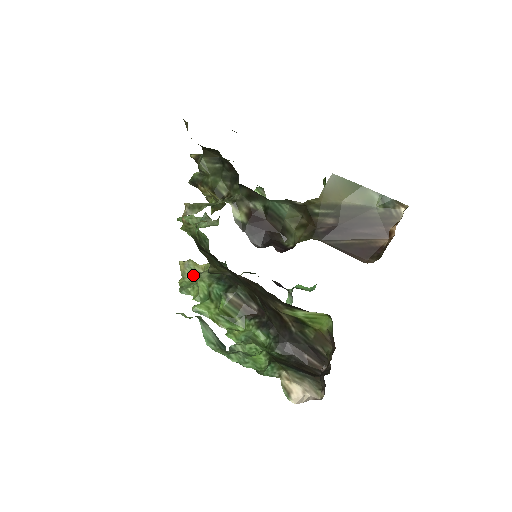
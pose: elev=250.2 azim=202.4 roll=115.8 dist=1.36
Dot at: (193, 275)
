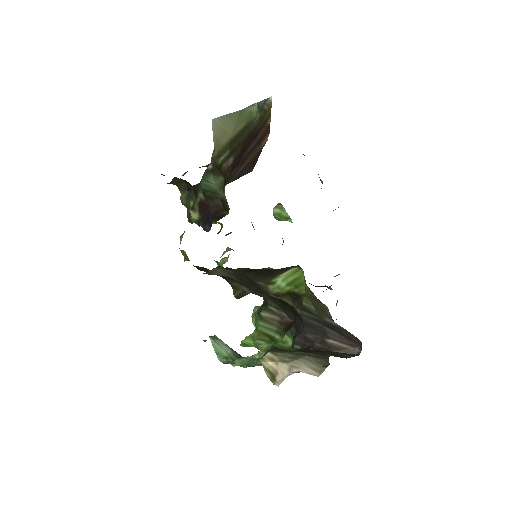
Dot at: occluded
